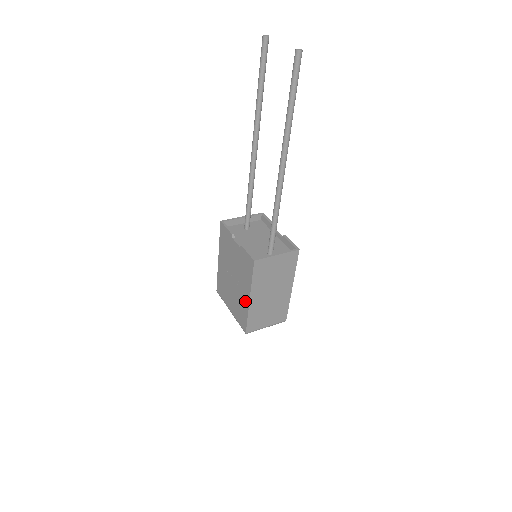
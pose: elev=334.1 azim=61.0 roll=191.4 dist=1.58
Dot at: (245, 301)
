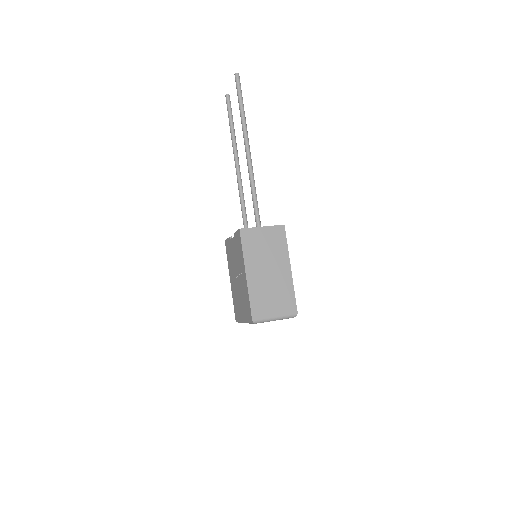
Dot at: (245, 283)
